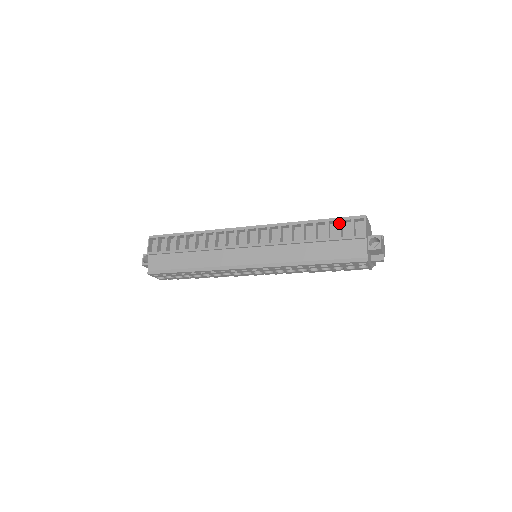
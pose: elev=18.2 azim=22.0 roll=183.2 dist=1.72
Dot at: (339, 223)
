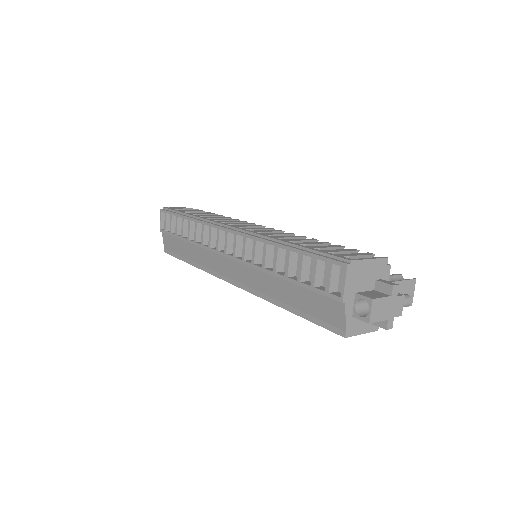
Dot at: (314, 263)
